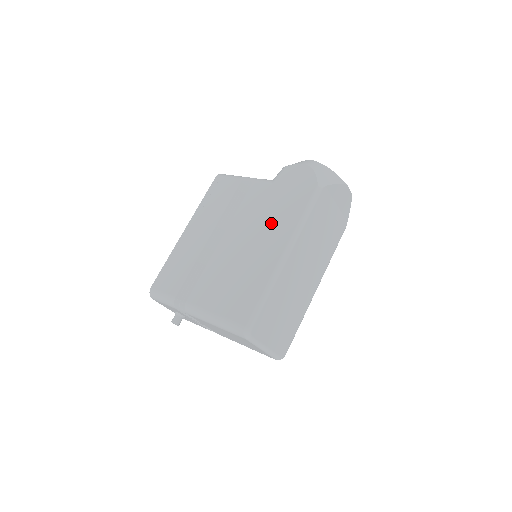
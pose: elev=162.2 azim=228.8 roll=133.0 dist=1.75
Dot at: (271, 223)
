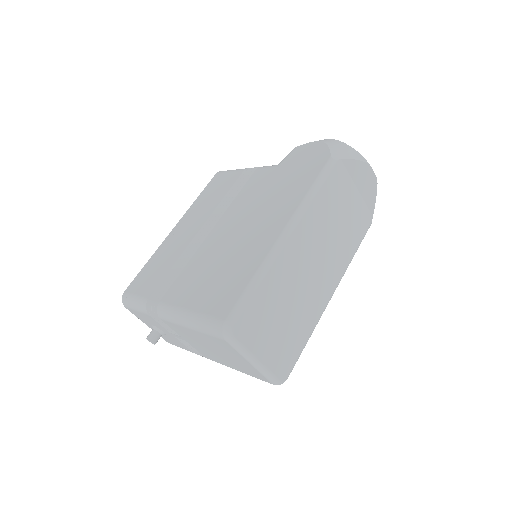
Dot at: (271, 204)
